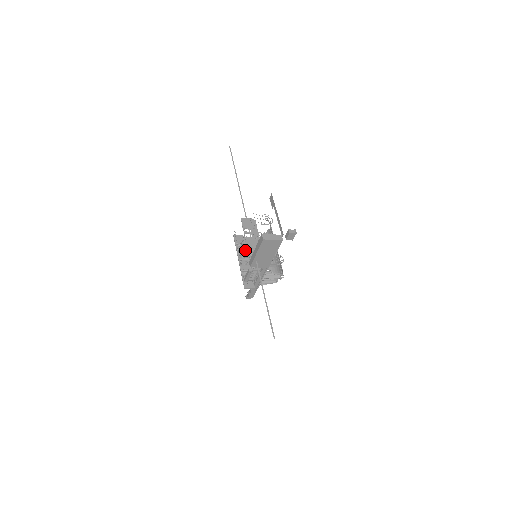
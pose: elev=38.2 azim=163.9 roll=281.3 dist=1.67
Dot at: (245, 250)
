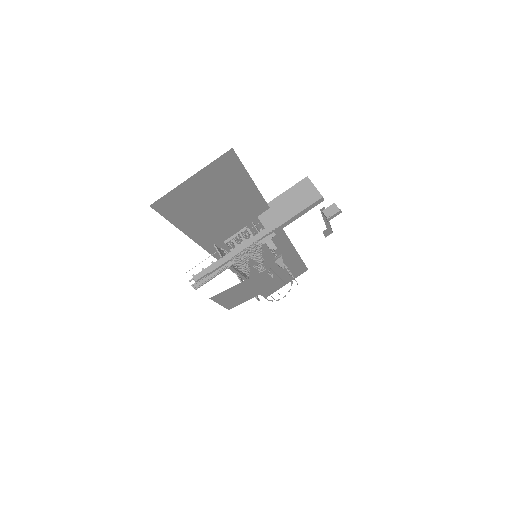
Dot at: occluded
